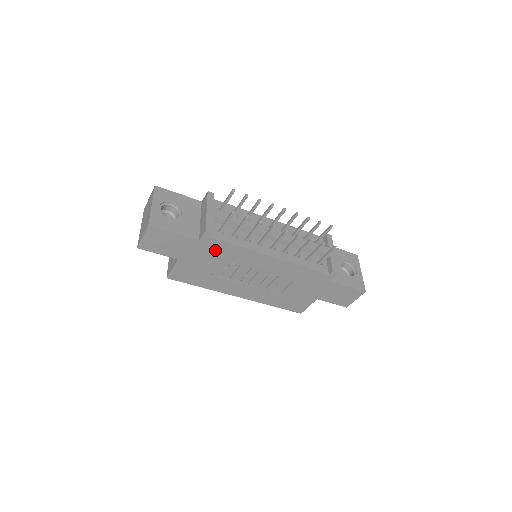
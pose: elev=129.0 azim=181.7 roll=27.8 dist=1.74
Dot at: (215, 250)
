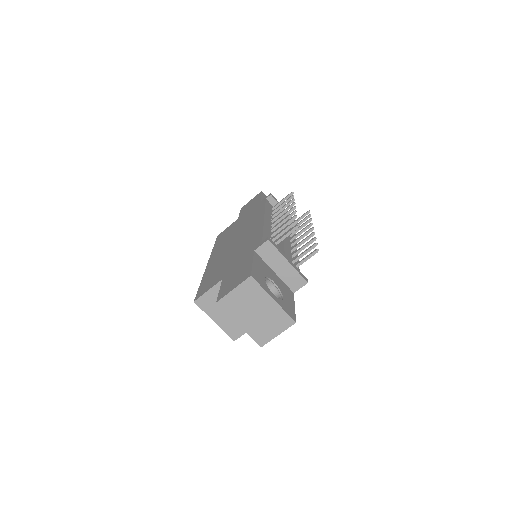
Dot at: occluded
